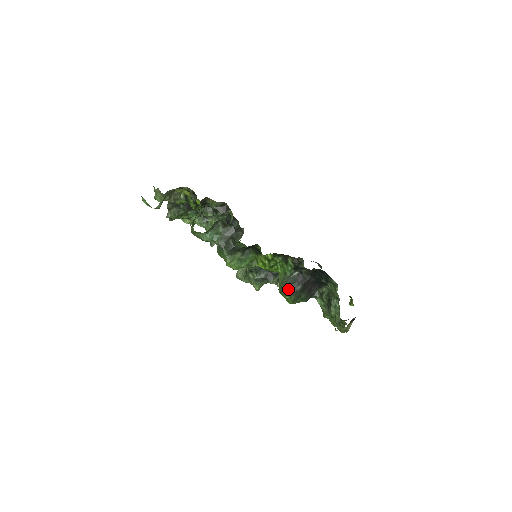
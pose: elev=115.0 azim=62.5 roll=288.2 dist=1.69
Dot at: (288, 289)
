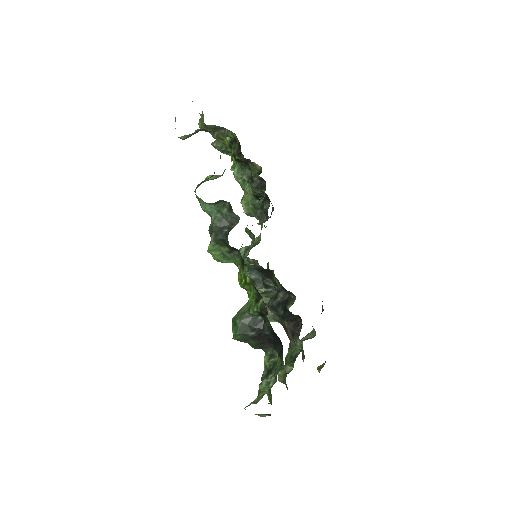
Dot at: (239, 326)
